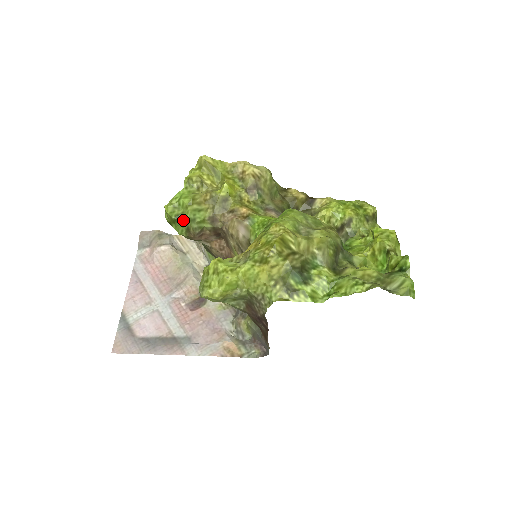
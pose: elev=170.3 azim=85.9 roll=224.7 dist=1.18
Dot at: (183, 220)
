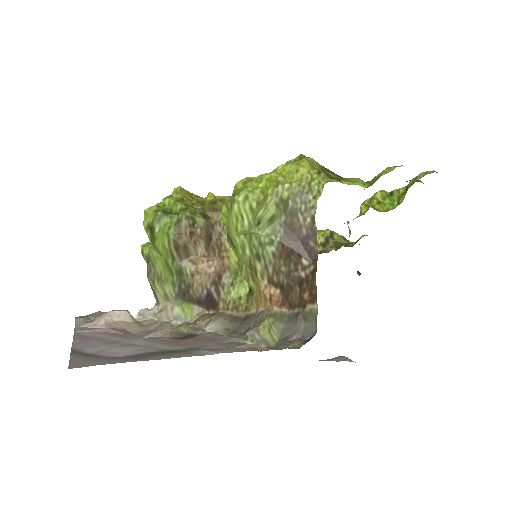
Dot at: (172, 213)
